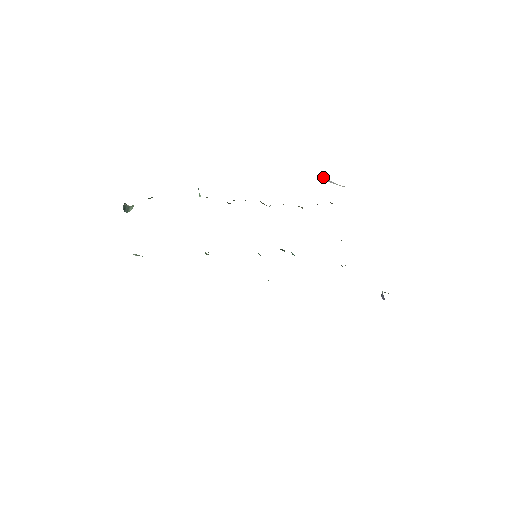
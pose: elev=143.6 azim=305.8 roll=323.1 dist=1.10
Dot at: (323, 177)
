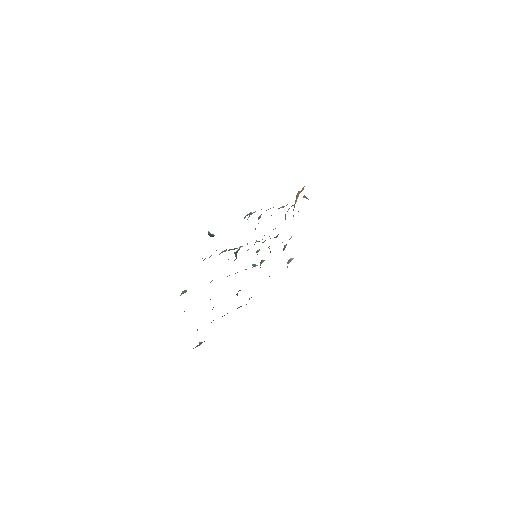
Dot at: (304, 195)
